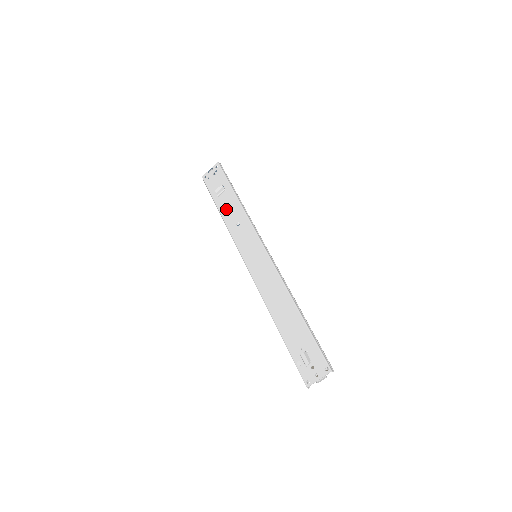
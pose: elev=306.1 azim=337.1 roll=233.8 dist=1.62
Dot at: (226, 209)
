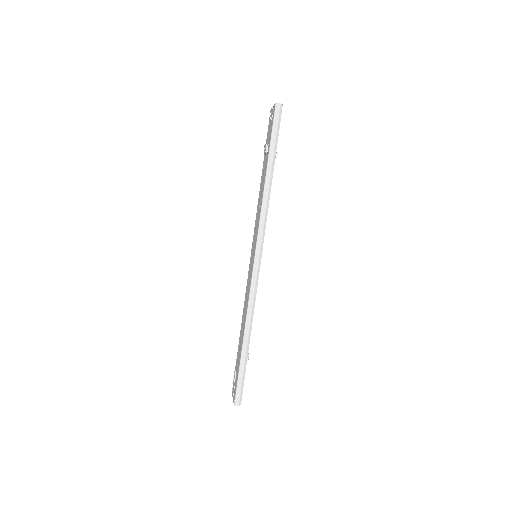
Dot at: (262, 178)
